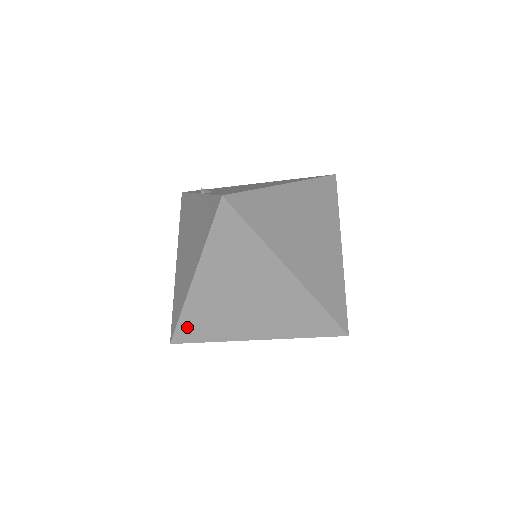
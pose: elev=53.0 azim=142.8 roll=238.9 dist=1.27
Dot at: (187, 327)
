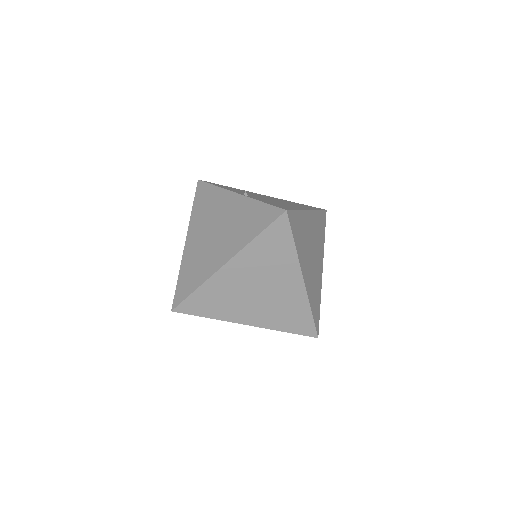
Dot at: (195, 301)
